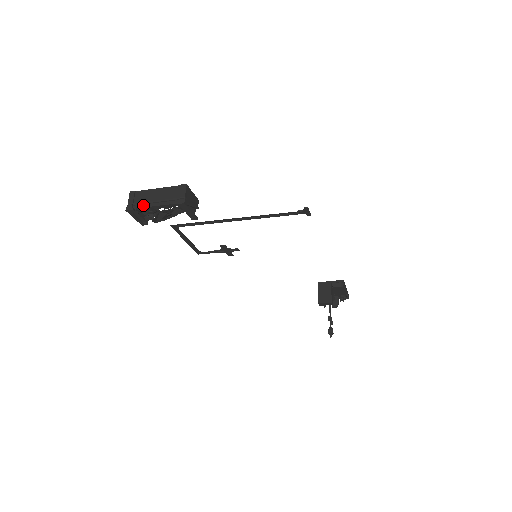
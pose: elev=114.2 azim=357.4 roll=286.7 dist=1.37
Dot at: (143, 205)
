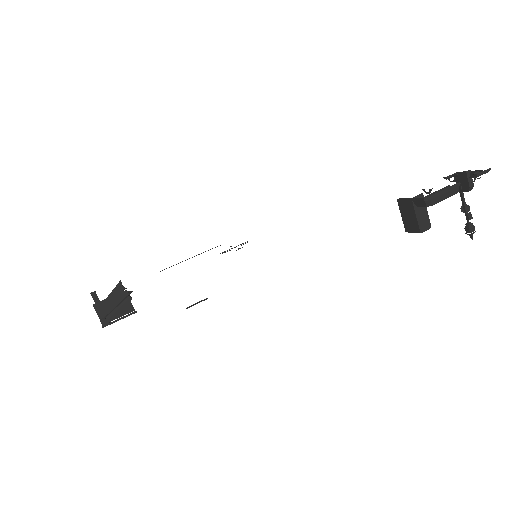
Dot at: occluded
